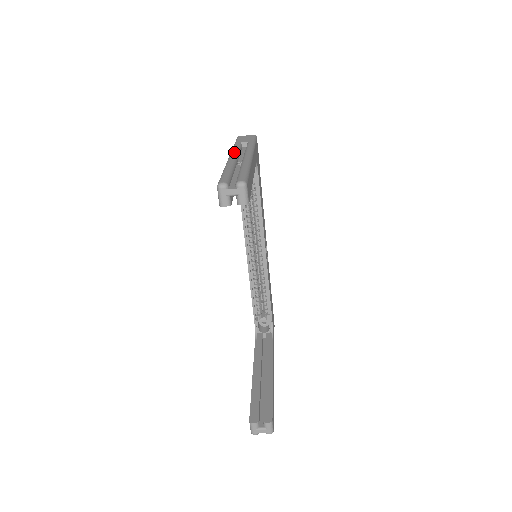
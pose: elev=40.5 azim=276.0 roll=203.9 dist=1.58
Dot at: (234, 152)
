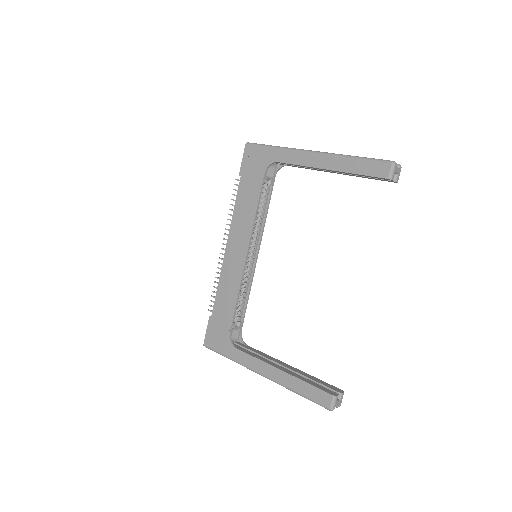
Dot at: (306, 150)
